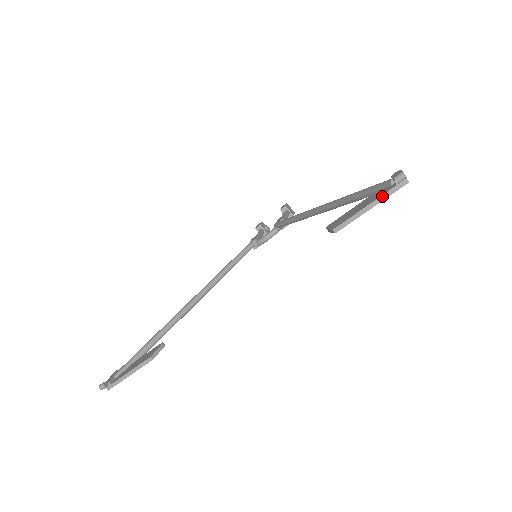
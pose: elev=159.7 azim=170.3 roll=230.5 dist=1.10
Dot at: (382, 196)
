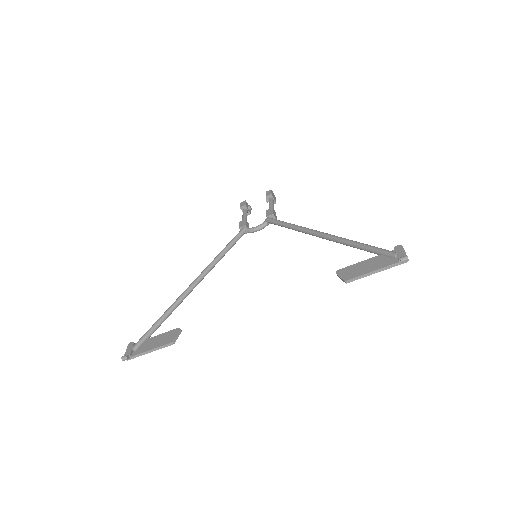
Dot at: (387, 267)
